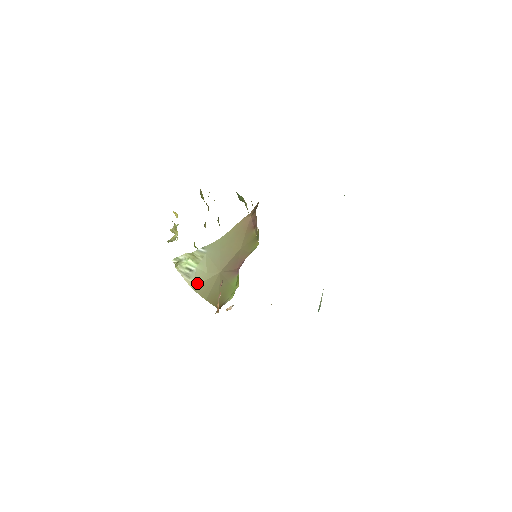
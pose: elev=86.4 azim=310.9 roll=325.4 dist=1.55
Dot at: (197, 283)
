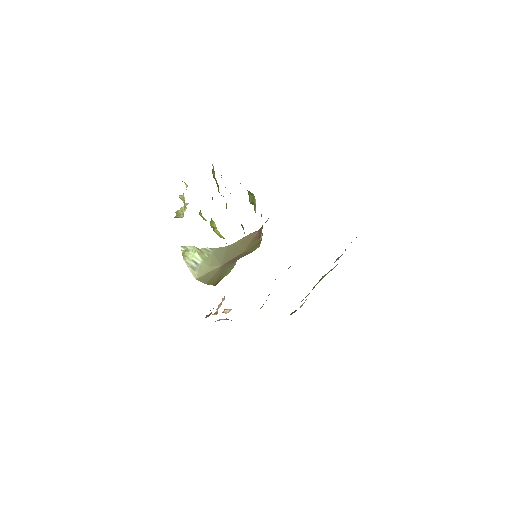
Dot at: (201, 275)
